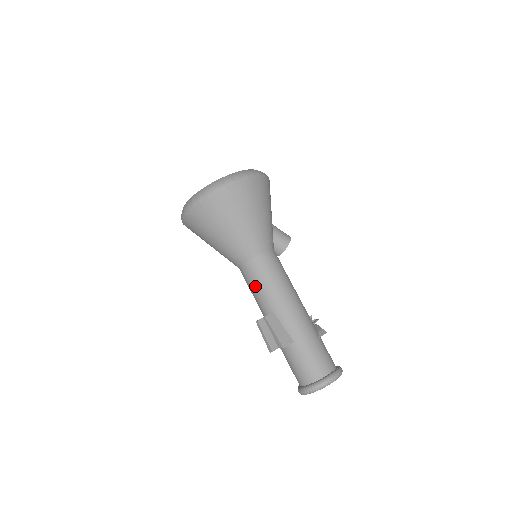
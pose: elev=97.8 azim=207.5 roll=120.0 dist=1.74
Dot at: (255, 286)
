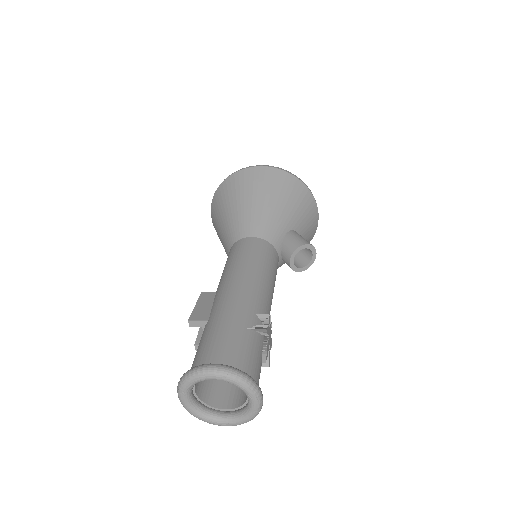
Dot at: occluded
